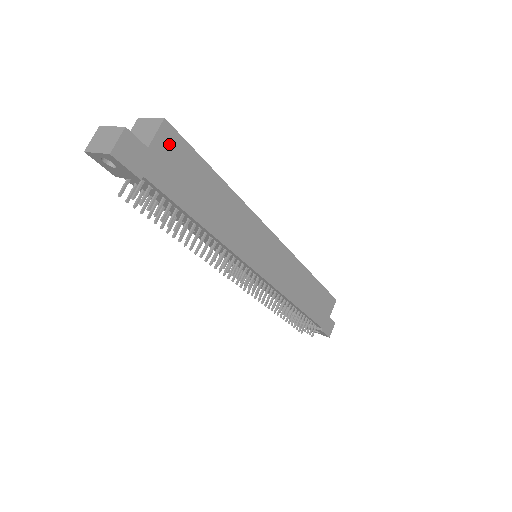
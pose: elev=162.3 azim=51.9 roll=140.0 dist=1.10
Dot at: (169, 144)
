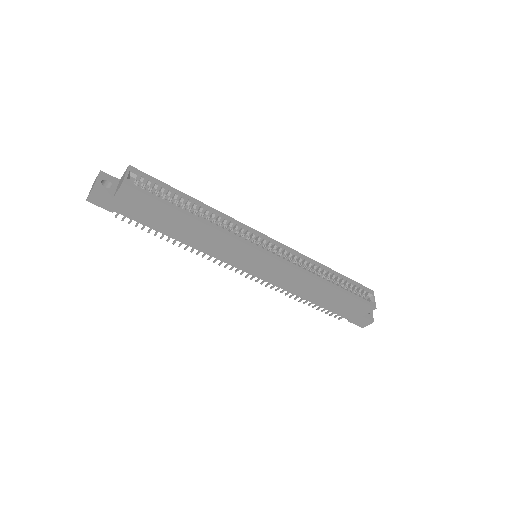
Dot at: (131, 196)
